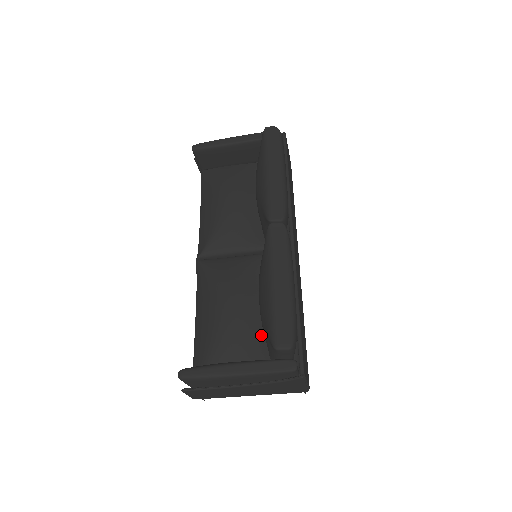
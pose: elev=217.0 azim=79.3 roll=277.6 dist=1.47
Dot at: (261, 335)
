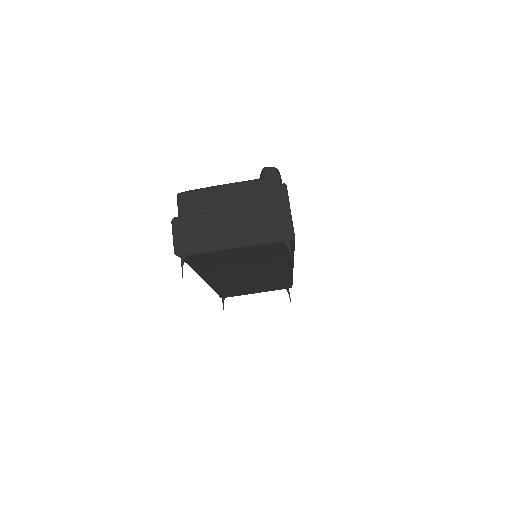
Dot at: occluded
